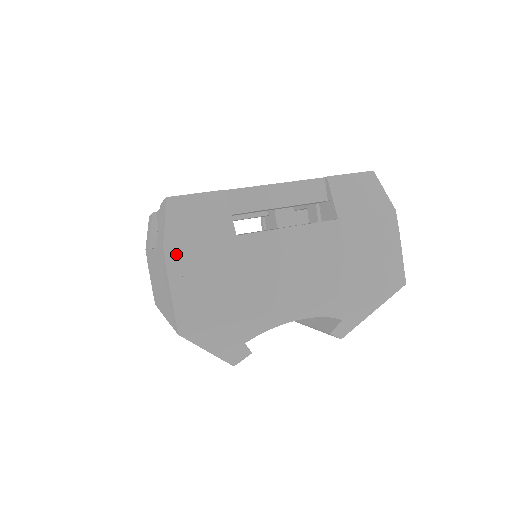
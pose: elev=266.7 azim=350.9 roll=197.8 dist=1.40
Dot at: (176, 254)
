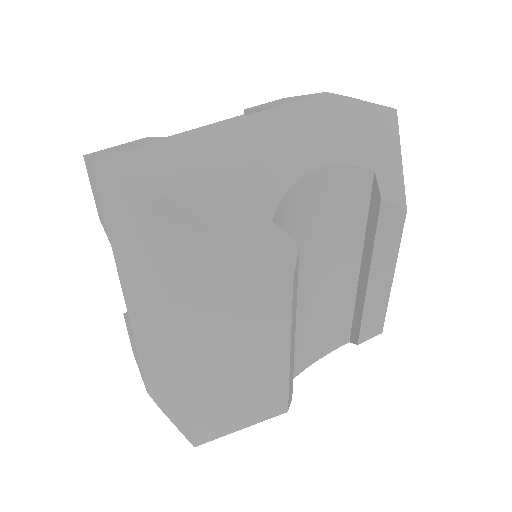
Dot at: (110, 161)
